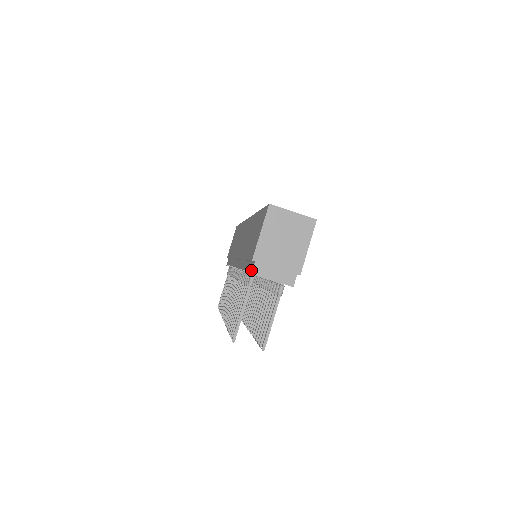
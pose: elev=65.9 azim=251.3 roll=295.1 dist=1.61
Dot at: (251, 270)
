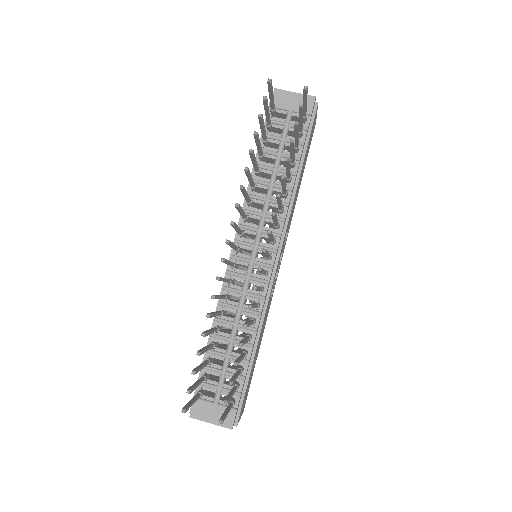
Dot at: occluded
